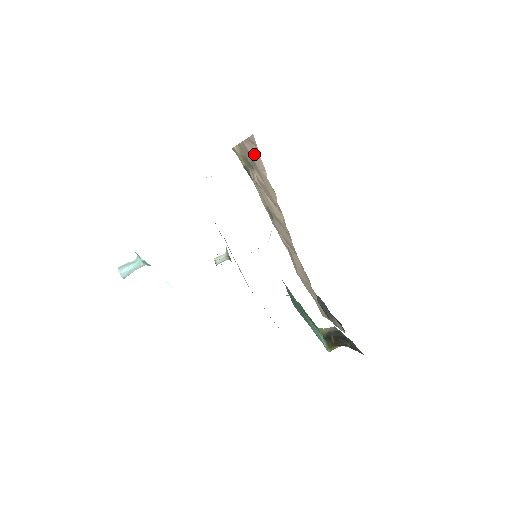
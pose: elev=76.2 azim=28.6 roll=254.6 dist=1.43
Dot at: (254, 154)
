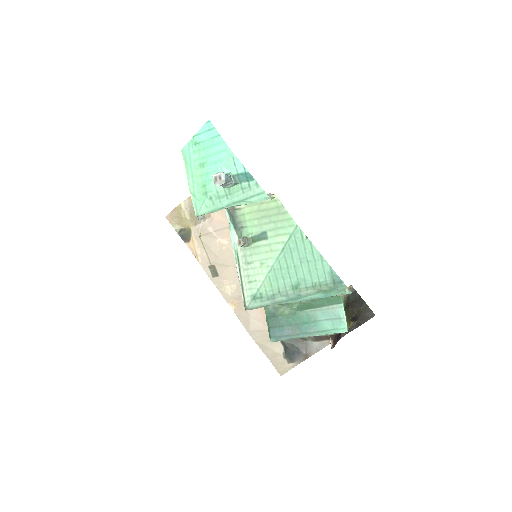
Dot at: occluded
